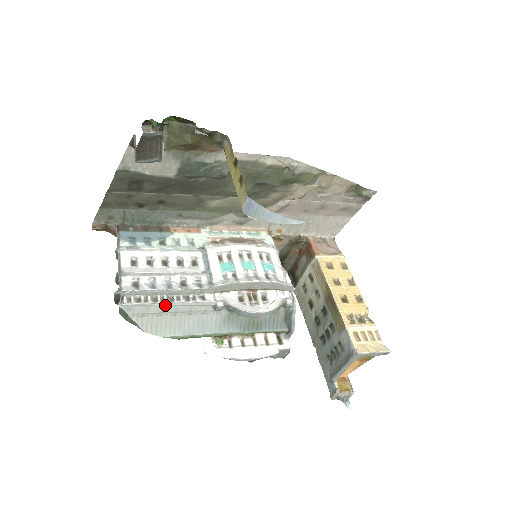
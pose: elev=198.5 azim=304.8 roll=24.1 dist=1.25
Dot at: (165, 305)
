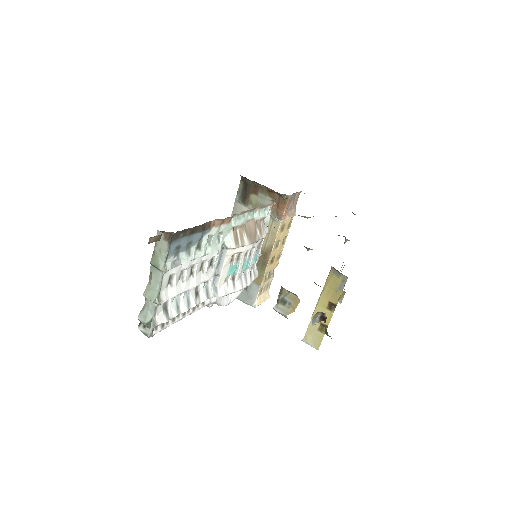
Dot at: (178, 320)
